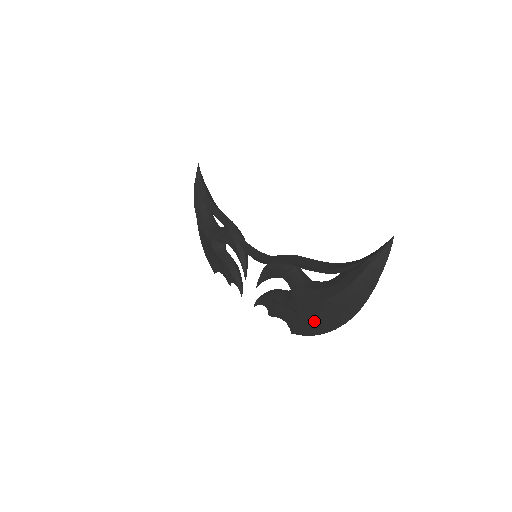
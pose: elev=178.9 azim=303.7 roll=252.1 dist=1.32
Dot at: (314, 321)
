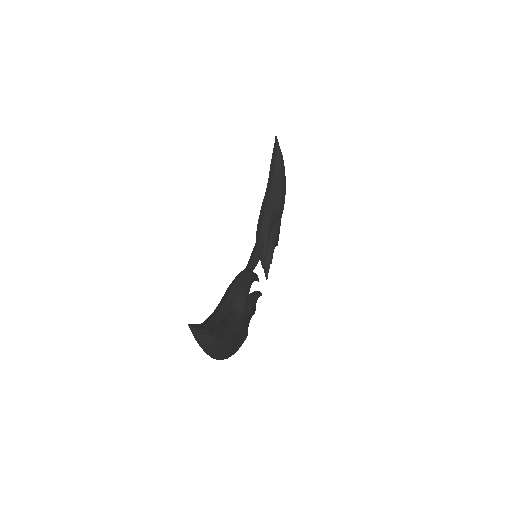
Dot at: occluded
